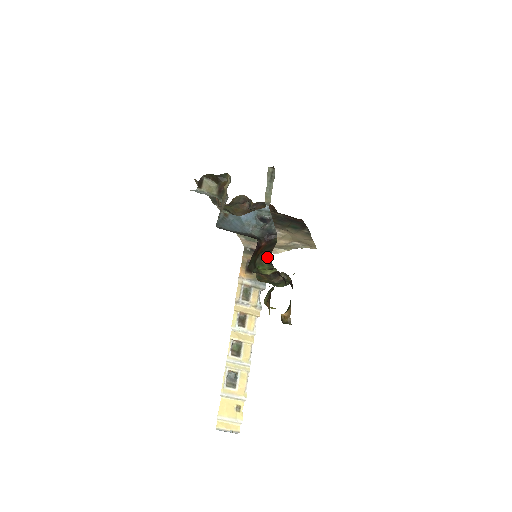
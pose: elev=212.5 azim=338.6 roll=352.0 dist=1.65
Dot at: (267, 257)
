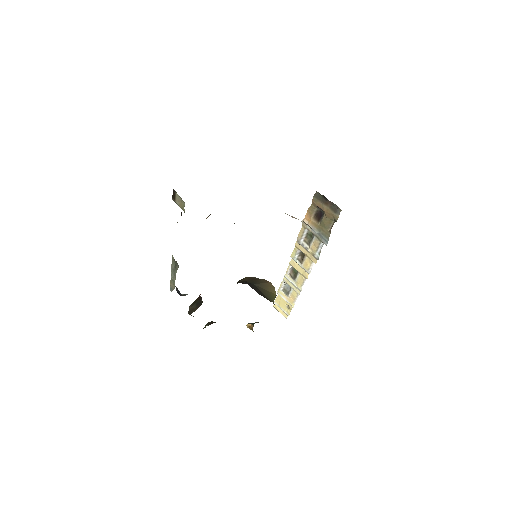
Dot at: (189, 314)
